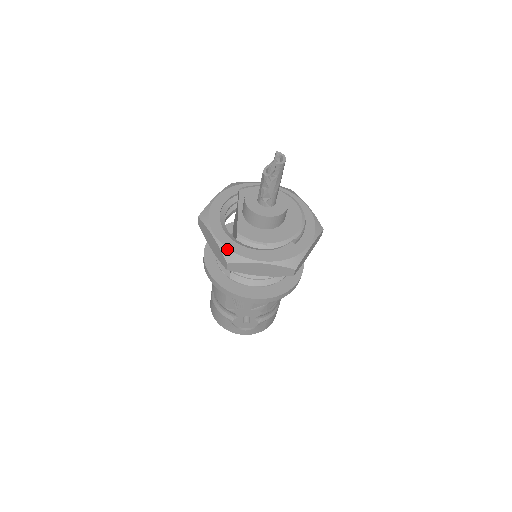
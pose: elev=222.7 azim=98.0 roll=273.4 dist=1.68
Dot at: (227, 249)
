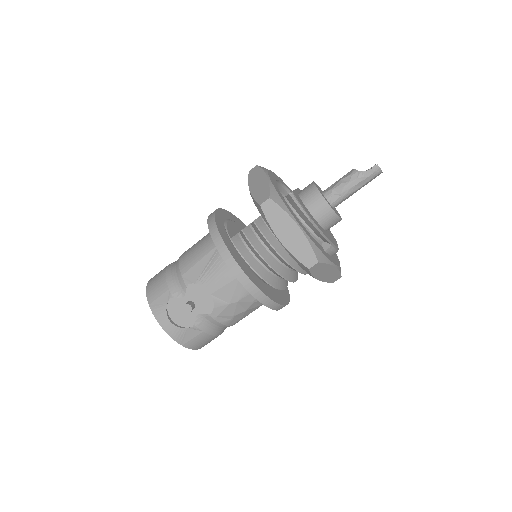
Dot at: (276, 191)
